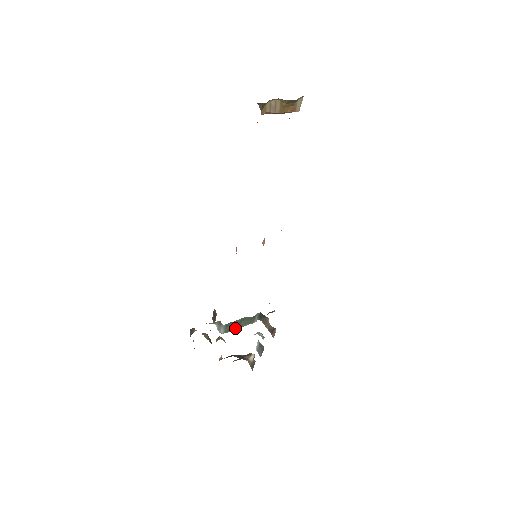
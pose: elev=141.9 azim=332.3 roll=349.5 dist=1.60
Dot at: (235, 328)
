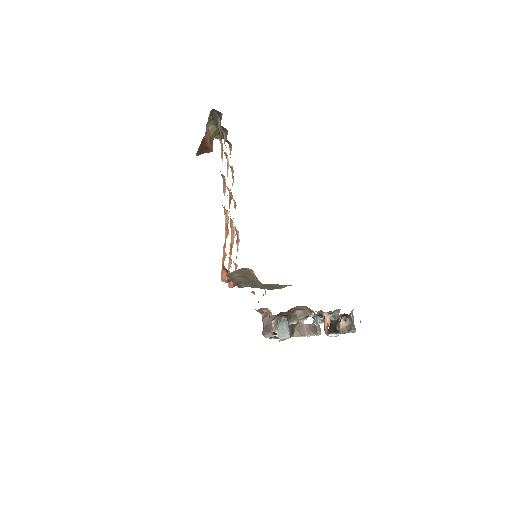
Dot at: occluded
